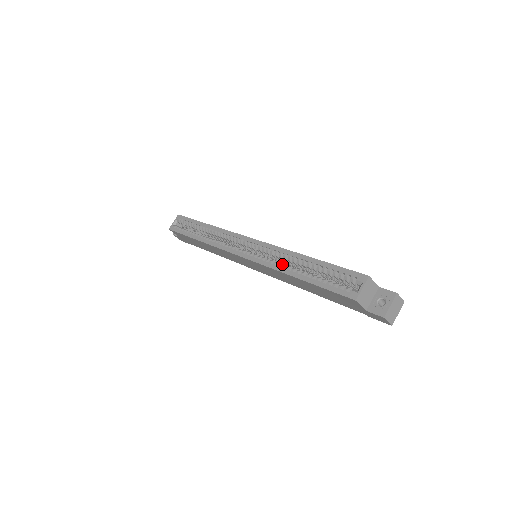
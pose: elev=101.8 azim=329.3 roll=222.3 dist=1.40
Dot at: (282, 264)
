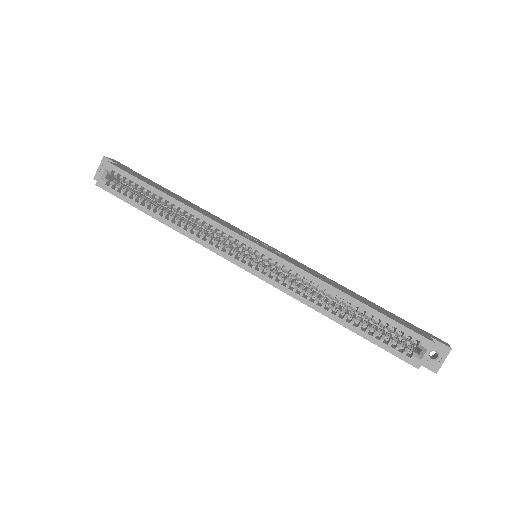
Dot at: (312, 295)
